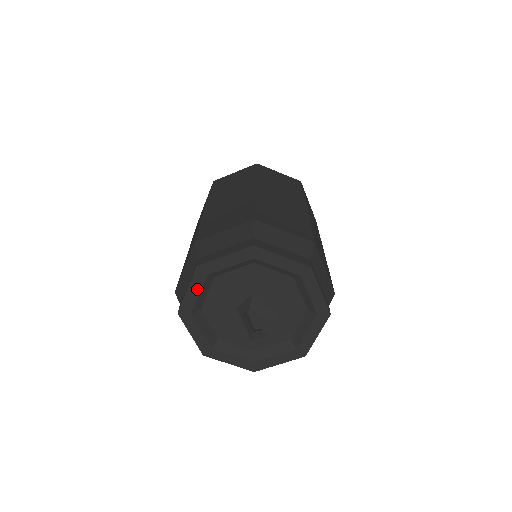
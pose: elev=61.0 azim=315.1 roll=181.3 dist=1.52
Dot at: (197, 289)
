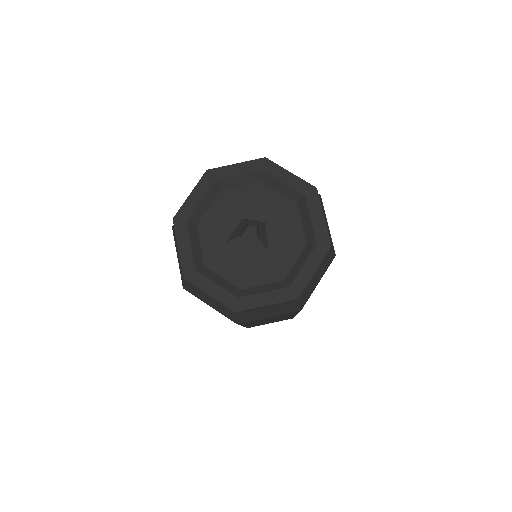
Dot at: (243, 171)
